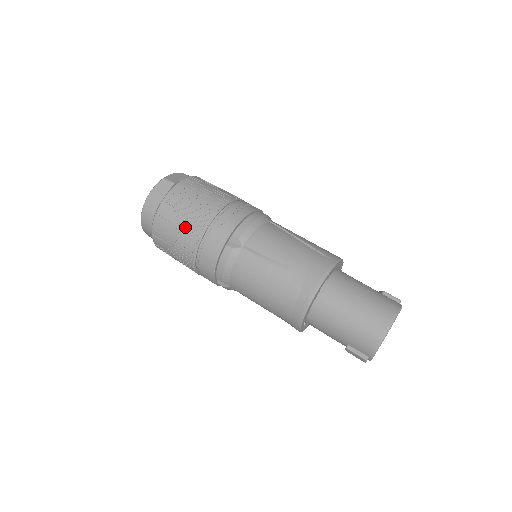
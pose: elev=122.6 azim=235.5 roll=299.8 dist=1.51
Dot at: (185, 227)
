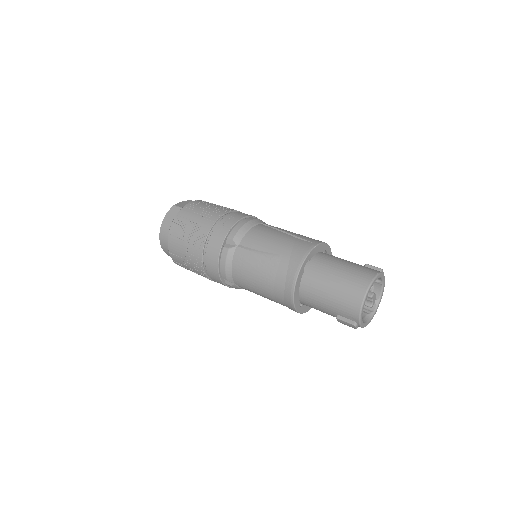
Dot at: (191, 239)
